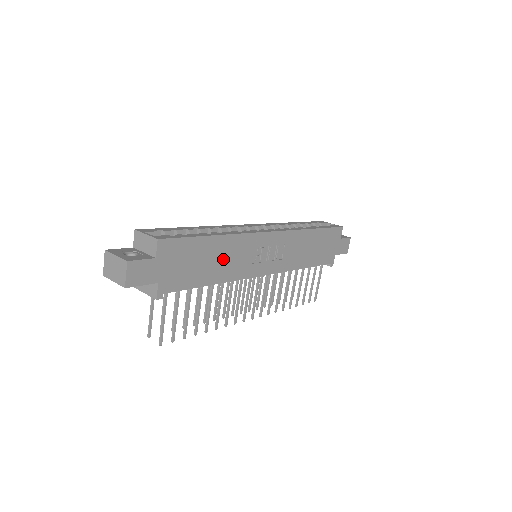
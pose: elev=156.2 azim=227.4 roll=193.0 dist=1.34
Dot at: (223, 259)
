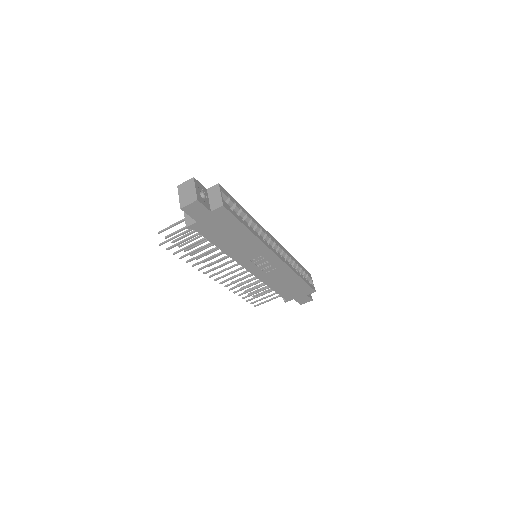
Dot at: (239, 243)
